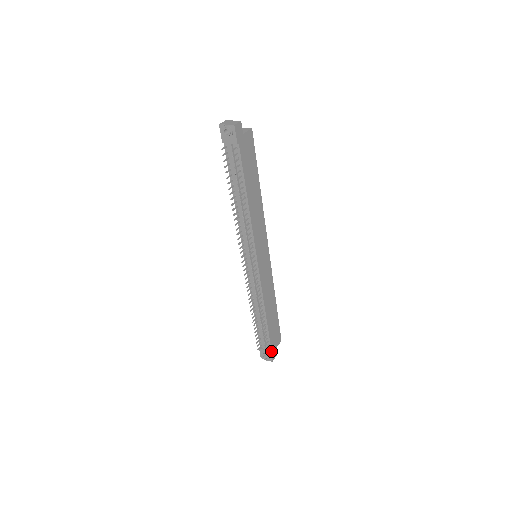
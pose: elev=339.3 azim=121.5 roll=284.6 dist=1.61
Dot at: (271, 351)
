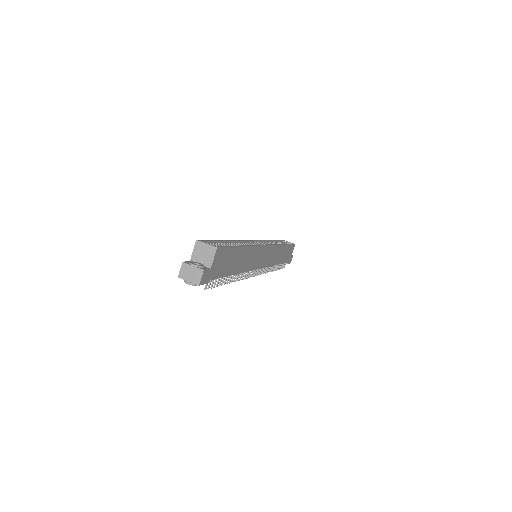
Dot at: (288, 262)
